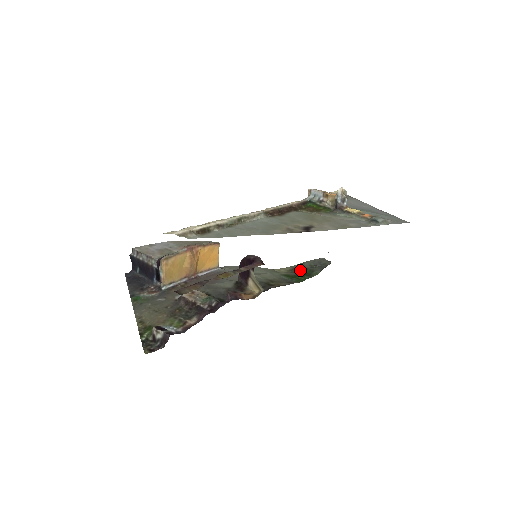
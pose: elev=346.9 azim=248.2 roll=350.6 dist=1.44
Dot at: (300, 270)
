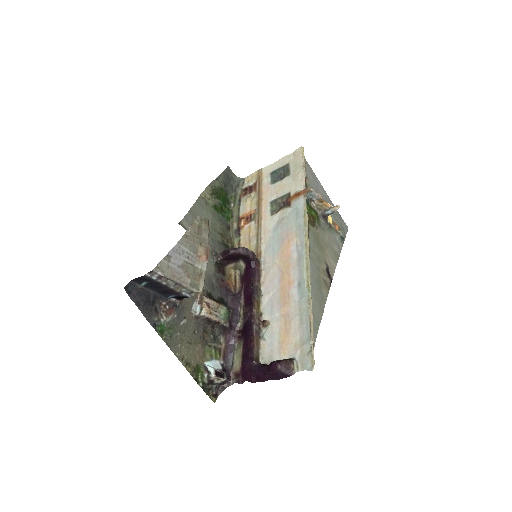
Dot at: (219, 193)
